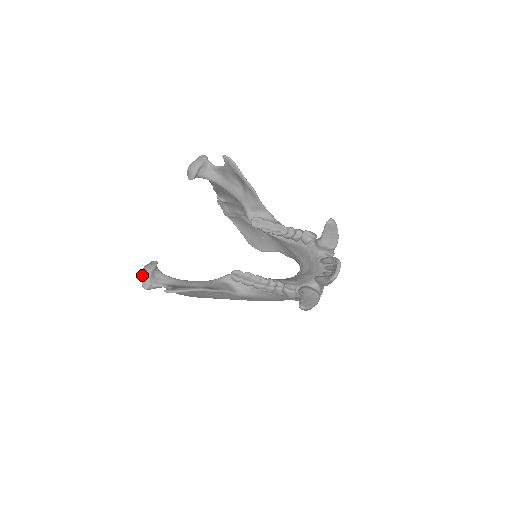
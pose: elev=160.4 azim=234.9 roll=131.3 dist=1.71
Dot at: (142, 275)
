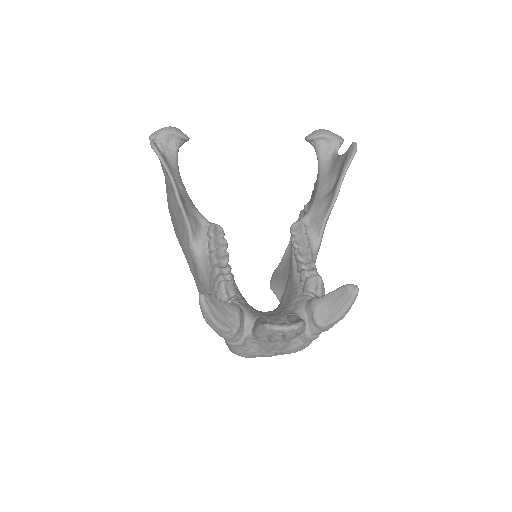
Dot at: (164, 127)
